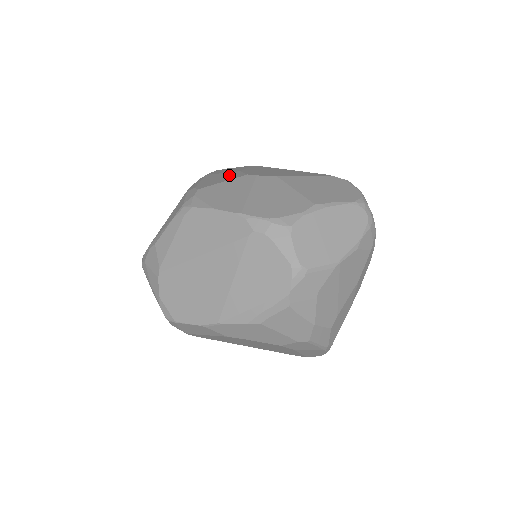
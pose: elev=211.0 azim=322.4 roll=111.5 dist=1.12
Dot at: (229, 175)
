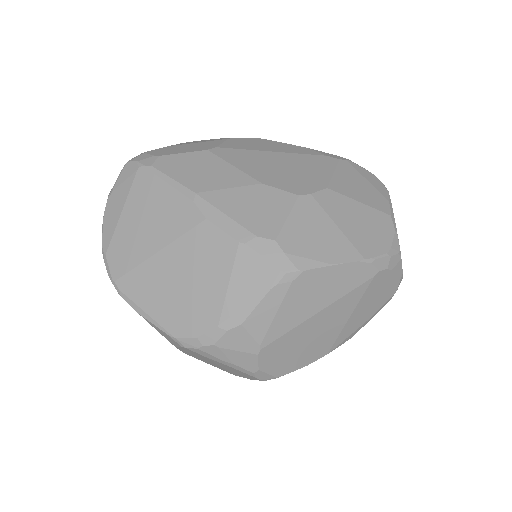
Dot at: (263, 197)
